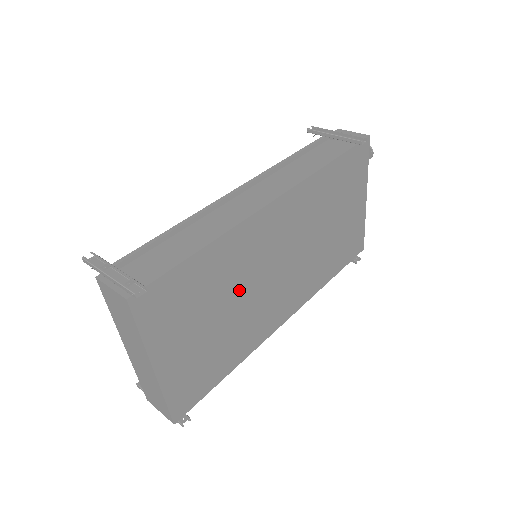
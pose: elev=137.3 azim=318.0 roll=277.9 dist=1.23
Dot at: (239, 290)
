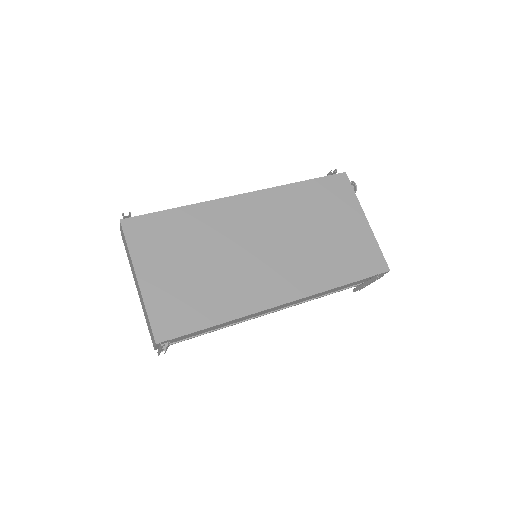
Dot at: (217, 250)
